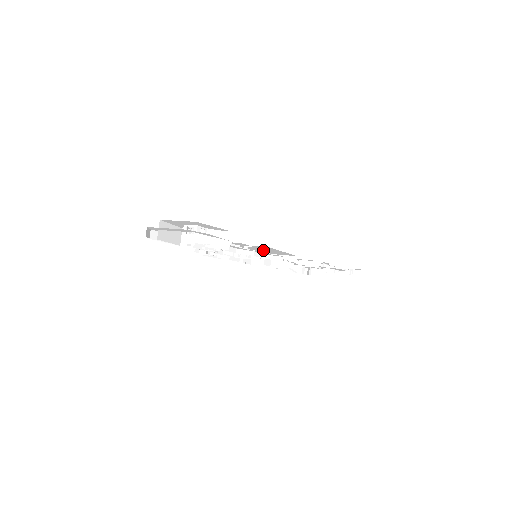
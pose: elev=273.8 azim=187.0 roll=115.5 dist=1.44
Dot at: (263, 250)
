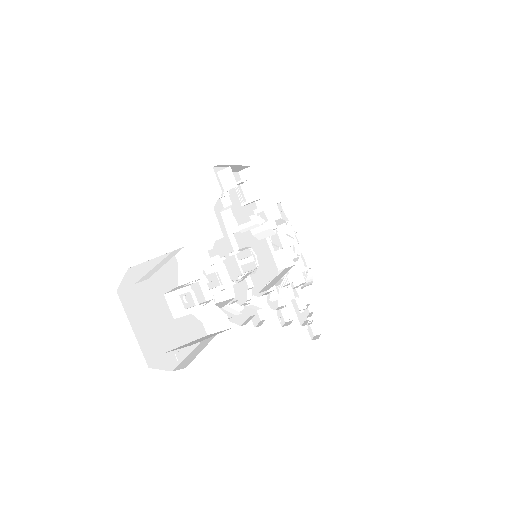
Dot at: occluded
